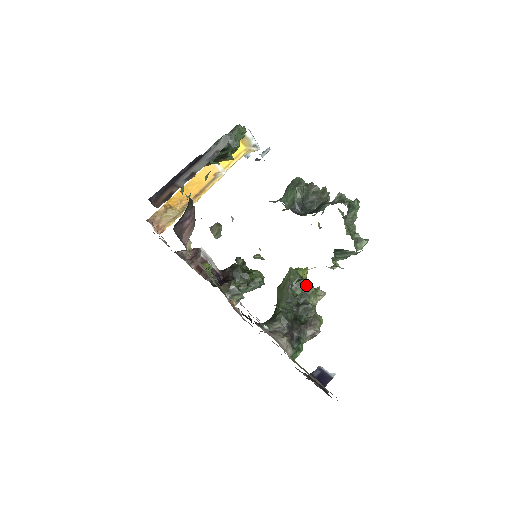
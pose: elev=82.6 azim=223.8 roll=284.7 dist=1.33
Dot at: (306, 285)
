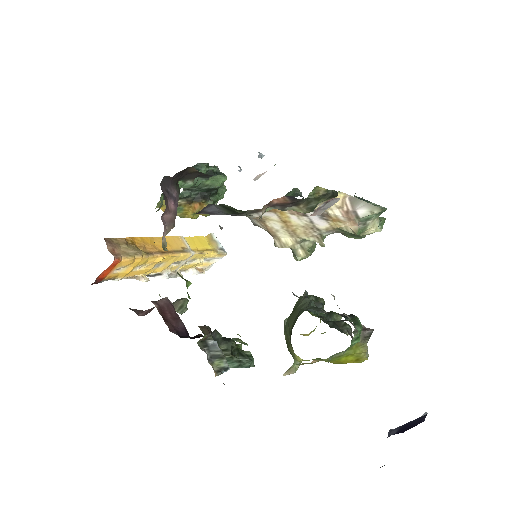
Dot at: occluded
